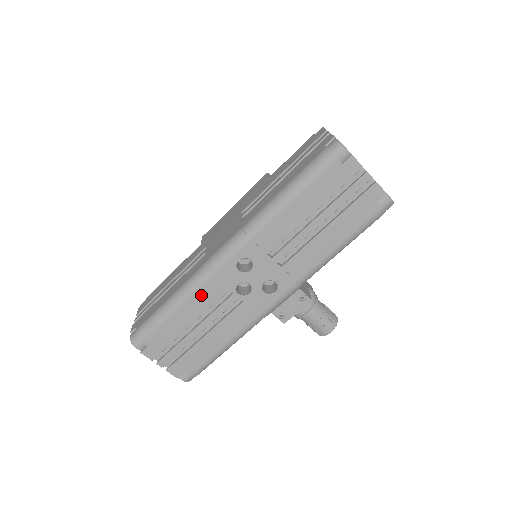
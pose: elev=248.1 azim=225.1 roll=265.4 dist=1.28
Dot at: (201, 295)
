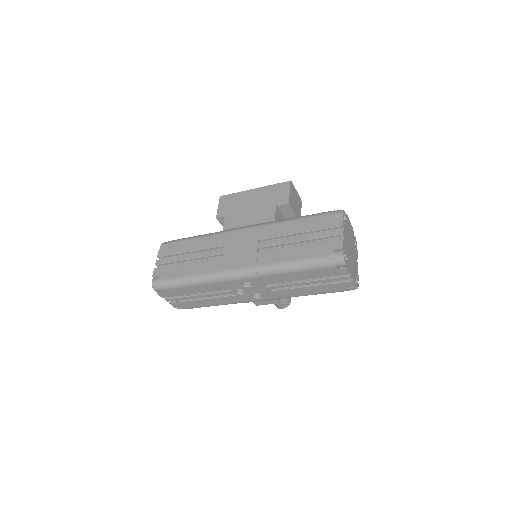
Dot at: (211, 286)
